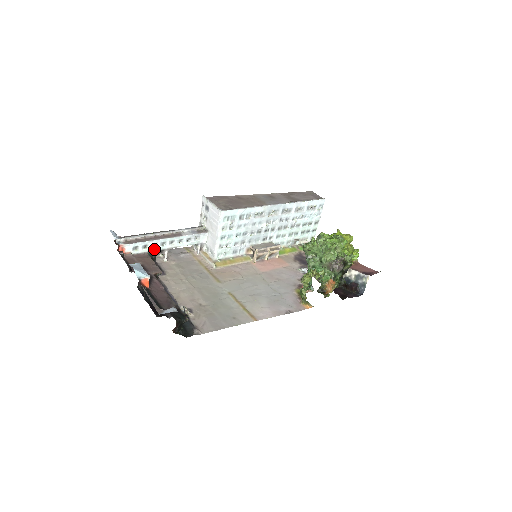
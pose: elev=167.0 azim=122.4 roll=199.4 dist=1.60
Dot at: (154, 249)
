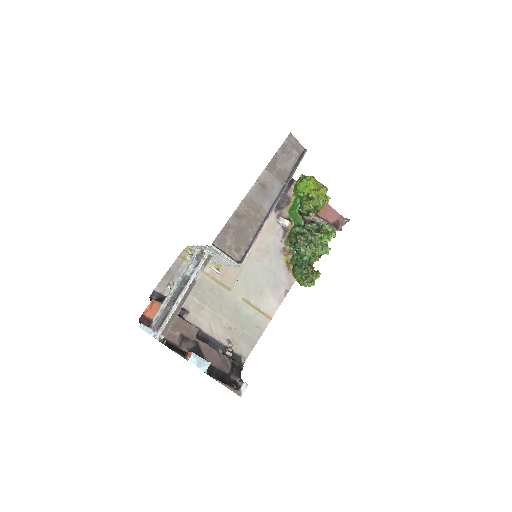
Dot at: occluded
